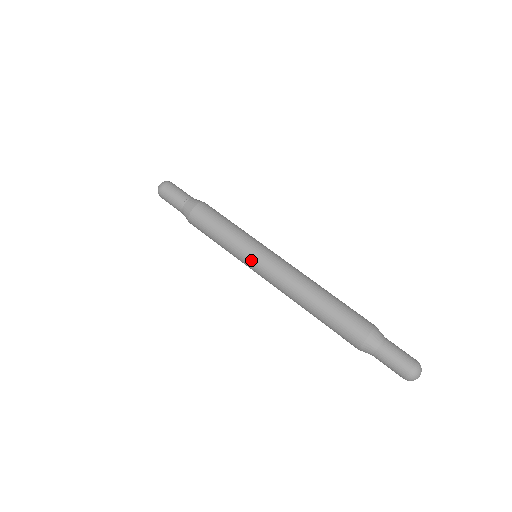
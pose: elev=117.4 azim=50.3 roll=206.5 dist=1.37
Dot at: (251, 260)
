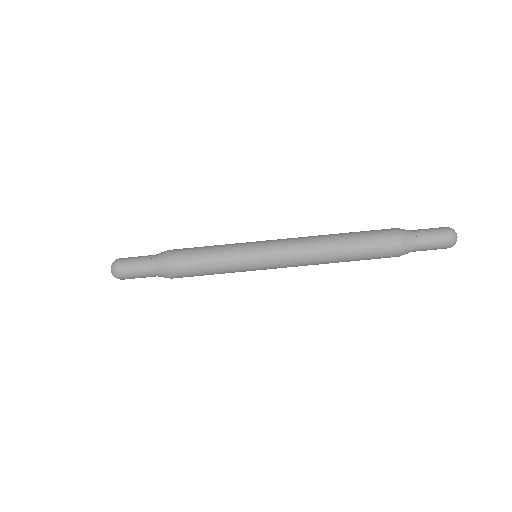
Dot at: occluded
